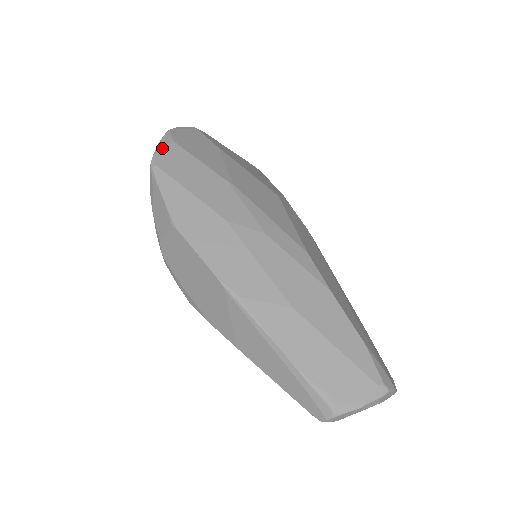
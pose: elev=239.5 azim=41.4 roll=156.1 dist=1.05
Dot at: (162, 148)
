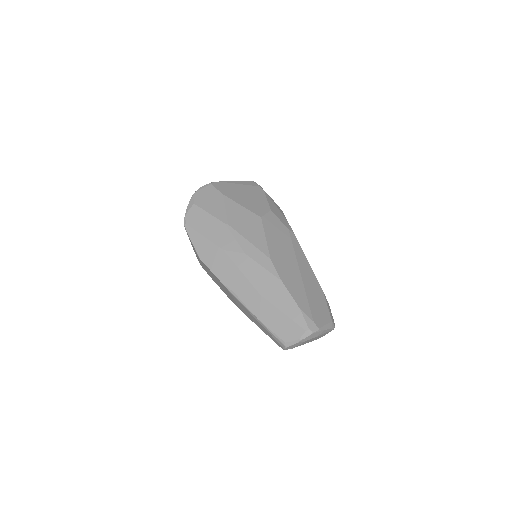
Dot at: (188, 211)
